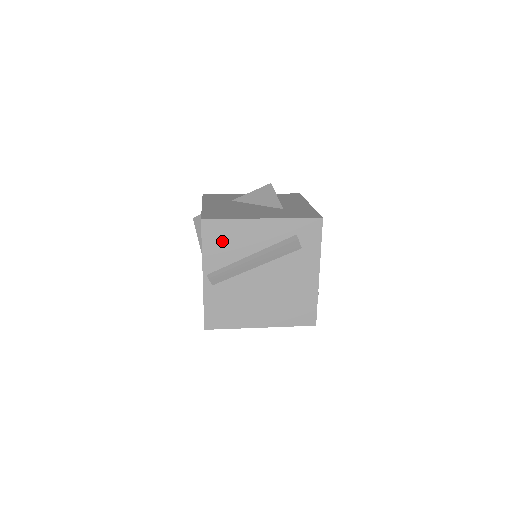
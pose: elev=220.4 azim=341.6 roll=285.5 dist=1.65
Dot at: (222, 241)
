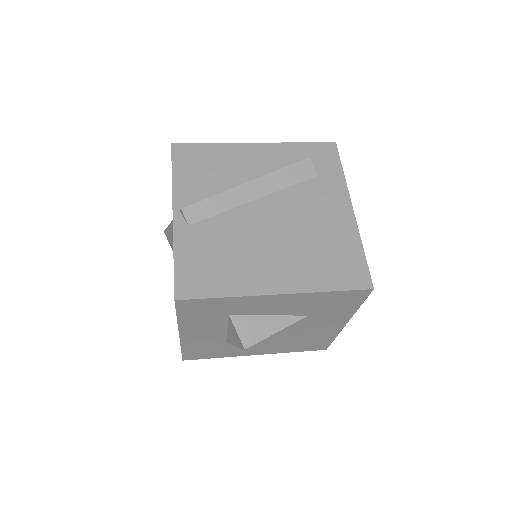
Dot at: (201, 168)
